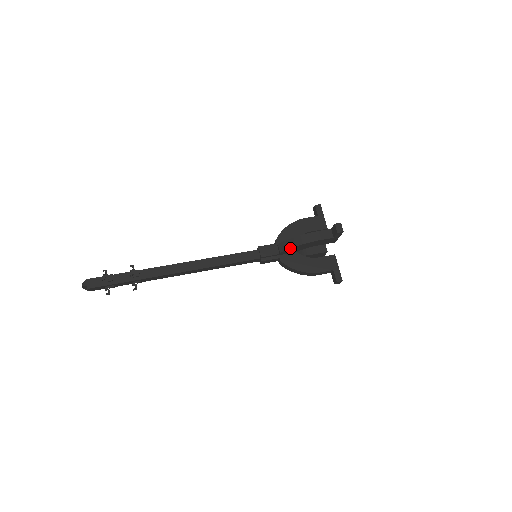
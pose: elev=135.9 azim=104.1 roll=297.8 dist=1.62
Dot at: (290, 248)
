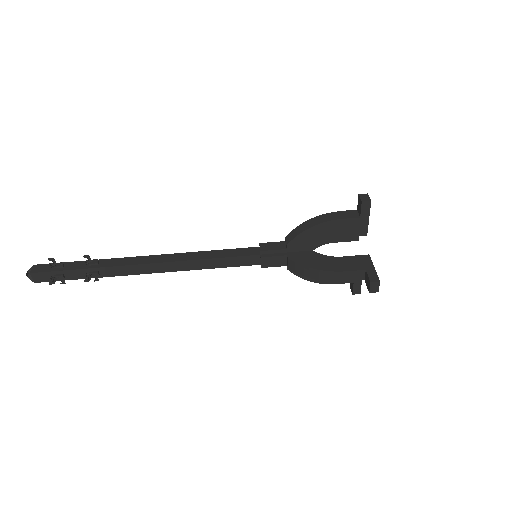
Dot at: occluded
